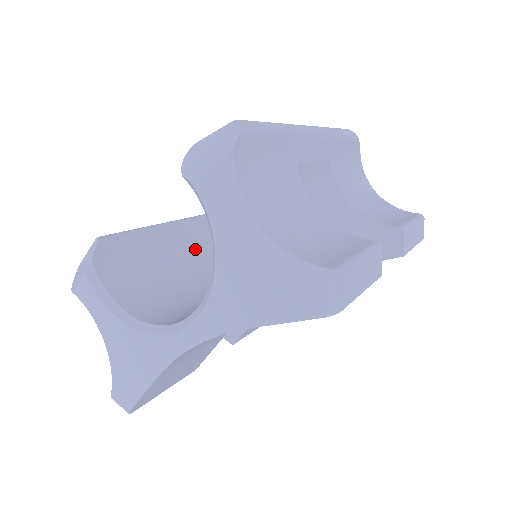
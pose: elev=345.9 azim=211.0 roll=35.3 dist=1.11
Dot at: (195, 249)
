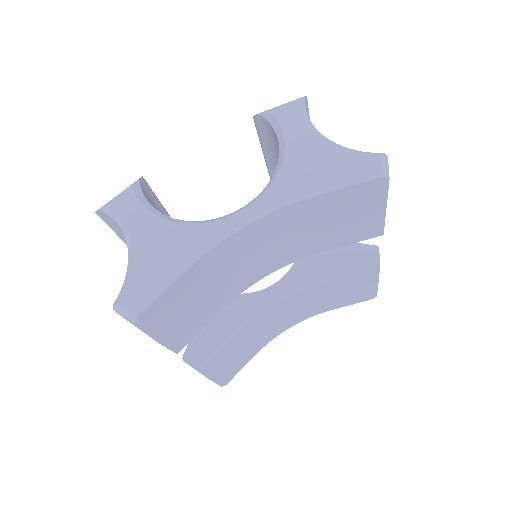
Dot at: occluded
